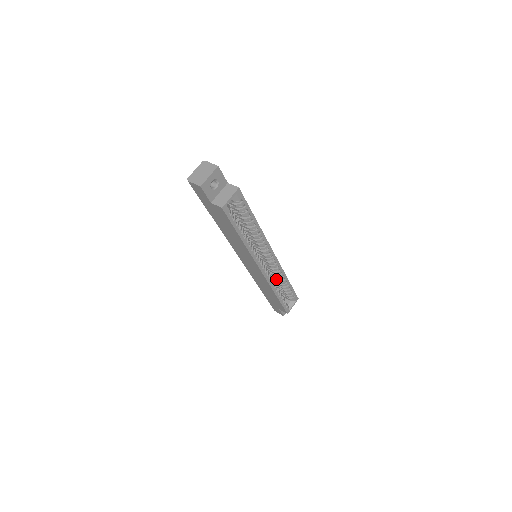
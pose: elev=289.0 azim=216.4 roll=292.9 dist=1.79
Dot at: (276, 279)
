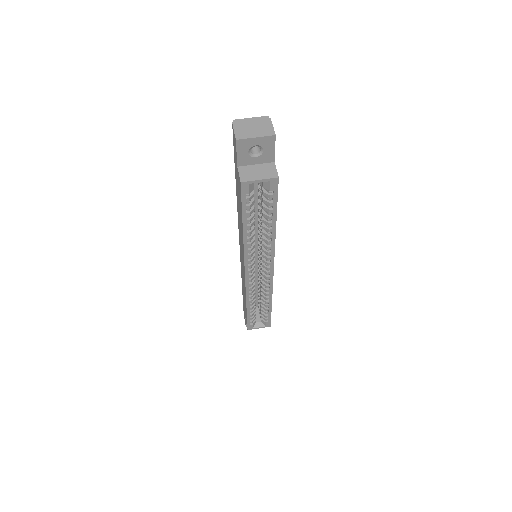
Dot at: (261, 292)
